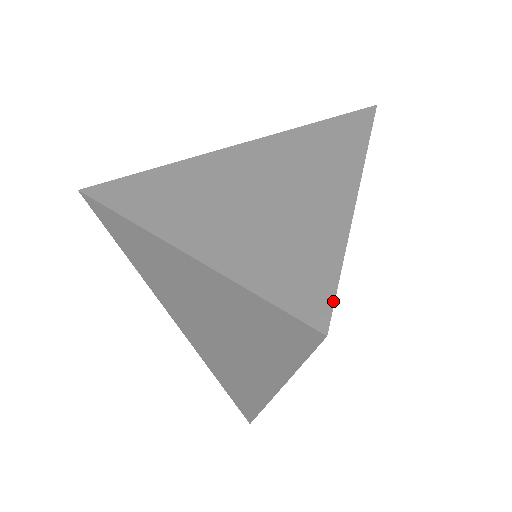
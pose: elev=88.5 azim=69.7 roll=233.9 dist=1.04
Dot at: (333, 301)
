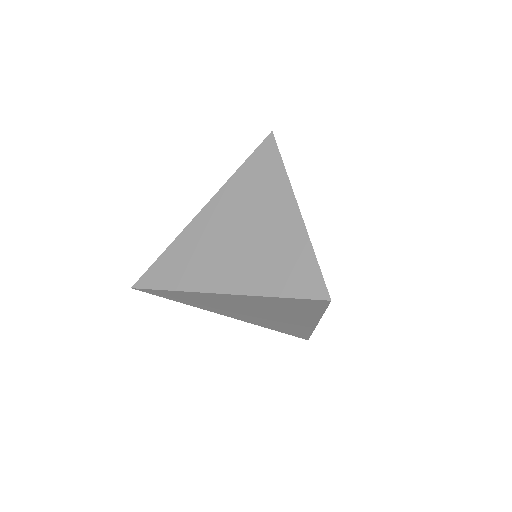
Dot at: (323, 281)
